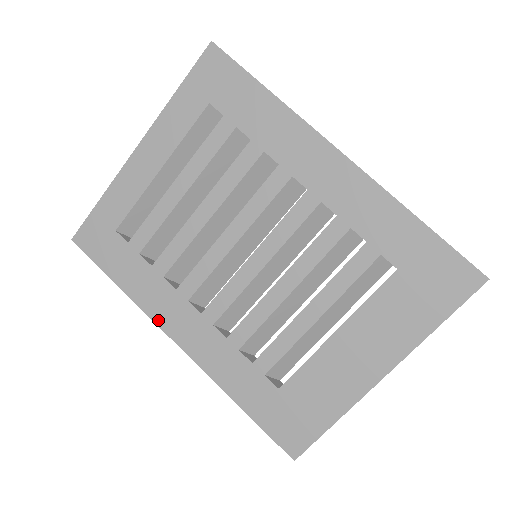
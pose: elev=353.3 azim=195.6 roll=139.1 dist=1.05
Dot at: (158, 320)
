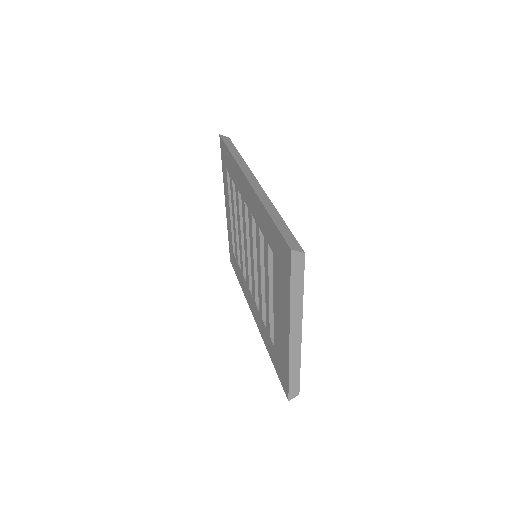
Dot at: (248, 303)
